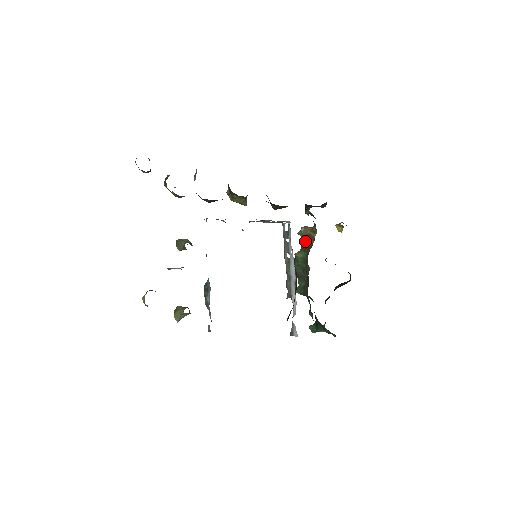
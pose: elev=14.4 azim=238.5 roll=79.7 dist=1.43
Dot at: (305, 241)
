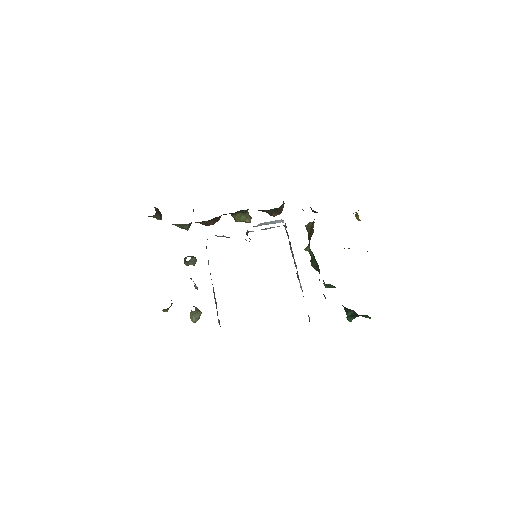
Dot at: (309, 234)
